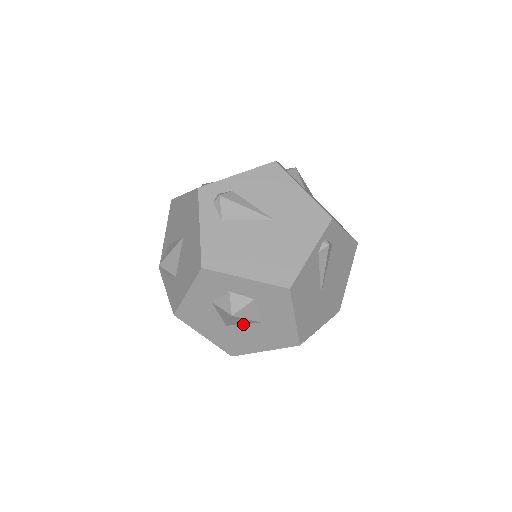
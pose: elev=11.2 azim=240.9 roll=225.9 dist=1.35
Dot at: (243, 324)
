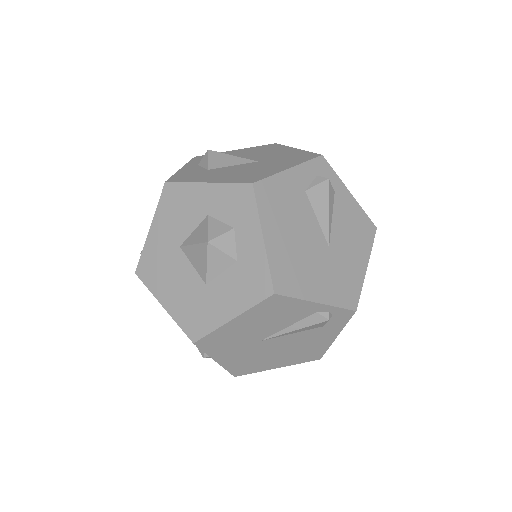
Dot at: (192, 264)
